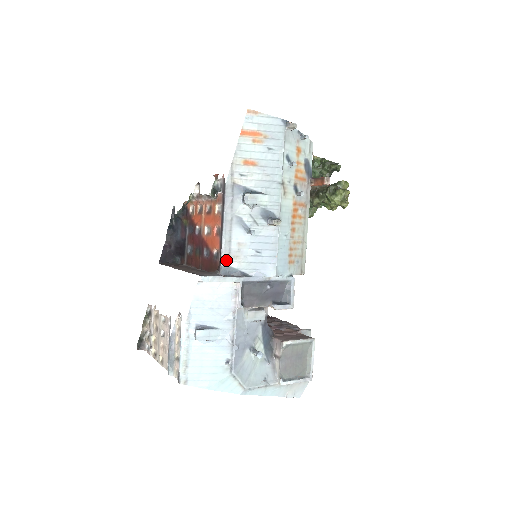
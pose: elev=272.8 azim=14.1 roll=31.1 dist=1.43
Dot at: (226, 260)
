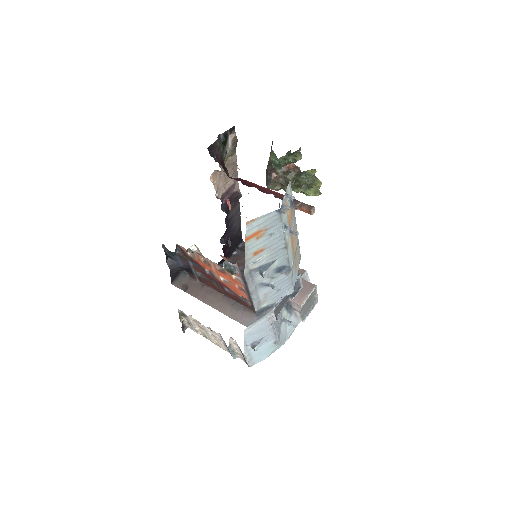
Dot at: (258, 307)
